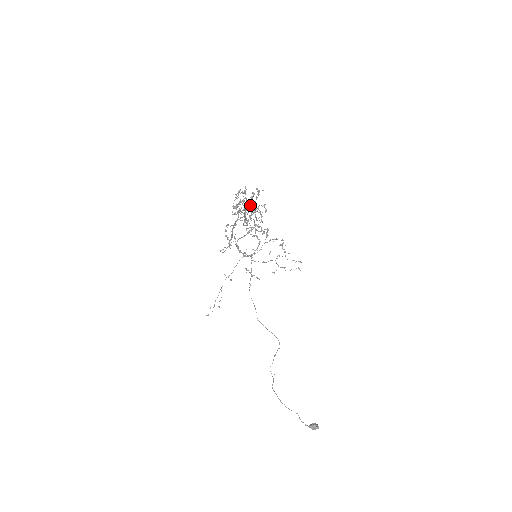
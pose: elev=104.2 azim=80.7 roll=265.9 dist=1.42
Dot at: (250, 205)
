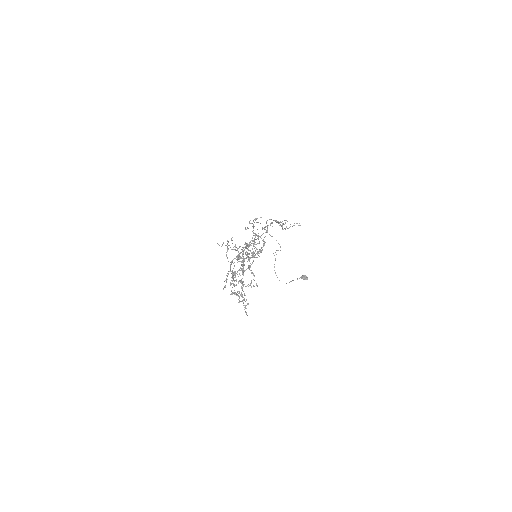
Dot at: (245, 308)
